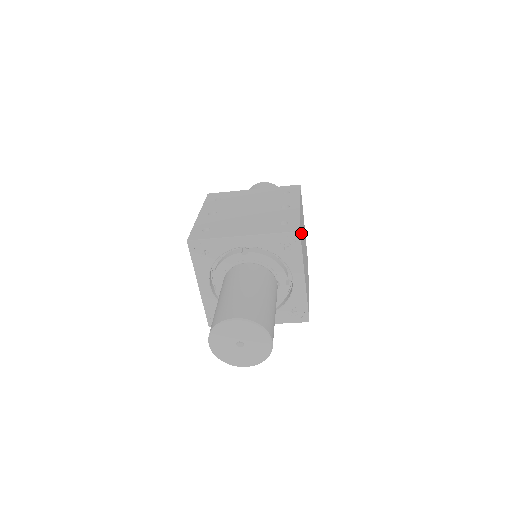
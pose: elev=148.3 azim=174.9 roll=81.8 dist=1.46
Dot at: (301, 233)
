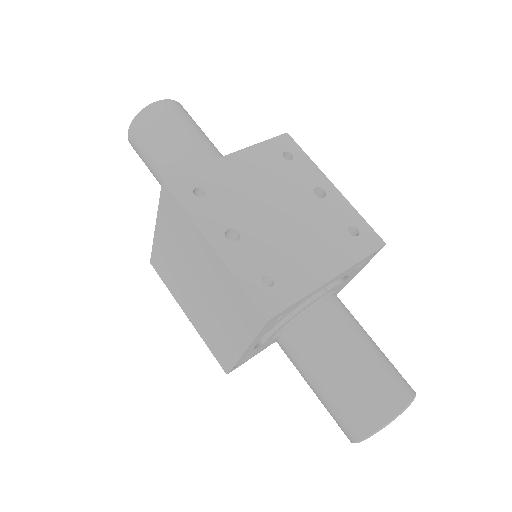
Dot at: occluded
